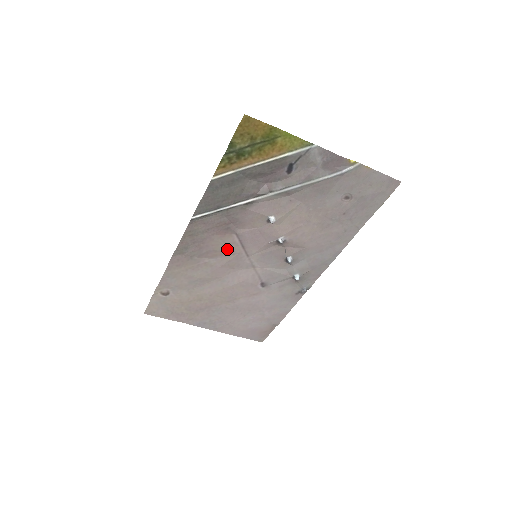
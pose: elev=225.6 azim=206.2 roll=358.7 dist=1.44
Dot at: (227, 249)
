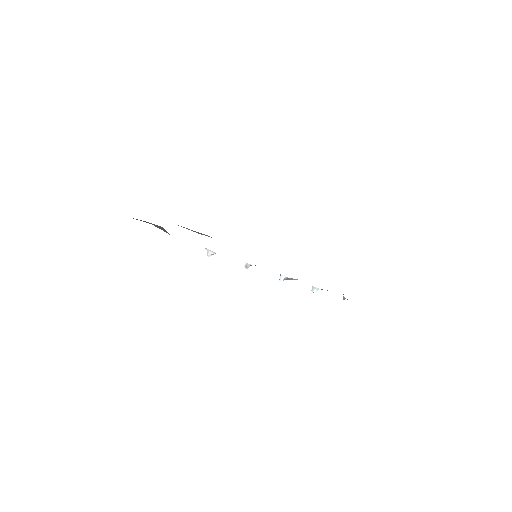
Dot at: occluded
